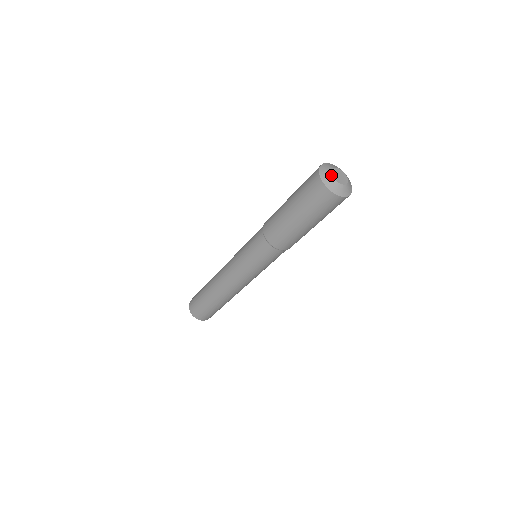
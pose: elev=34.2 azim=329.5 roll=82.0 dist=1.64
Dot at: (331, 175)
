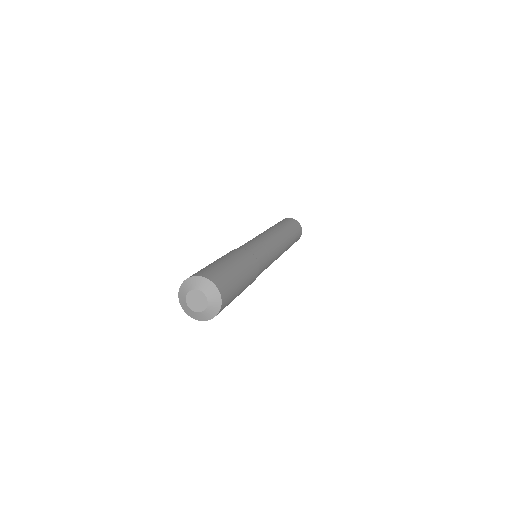
Dot at: (194, 312)
